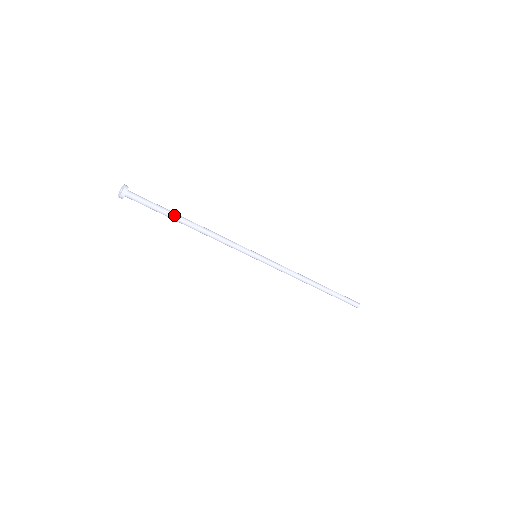
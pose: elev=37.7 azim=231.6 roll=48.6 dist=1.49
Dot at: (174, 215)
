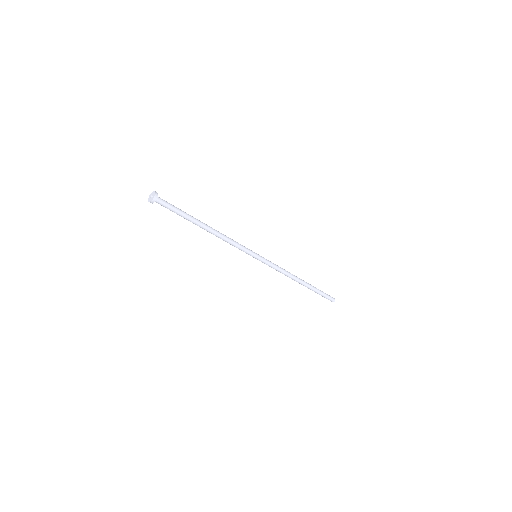
Dot at: (192, 221)
